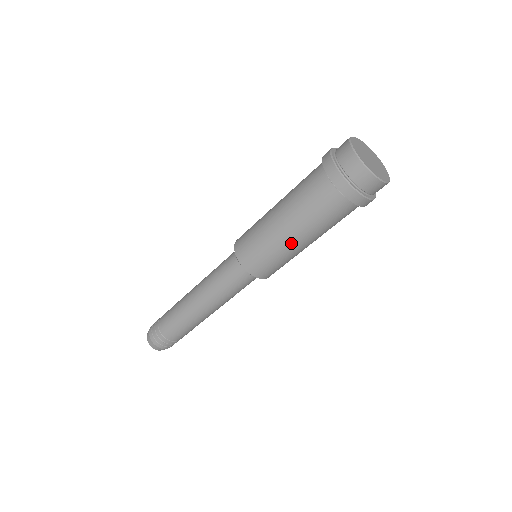
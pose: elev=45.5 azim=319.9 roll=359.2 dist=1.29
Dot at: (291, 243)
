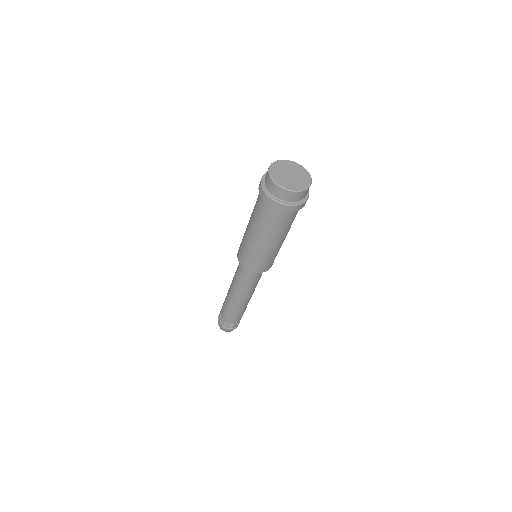
Dot at: (277, 246)
